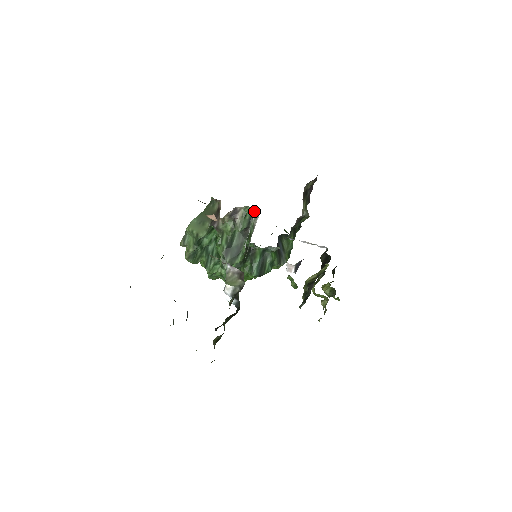
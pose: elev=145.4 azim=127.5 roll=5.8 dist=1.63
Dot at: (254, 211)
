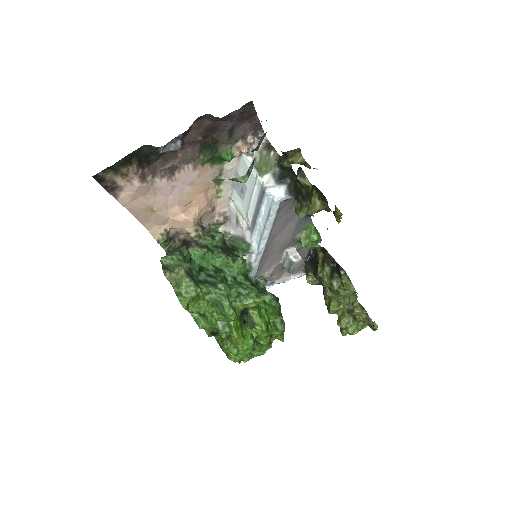
Dot at: occluded
